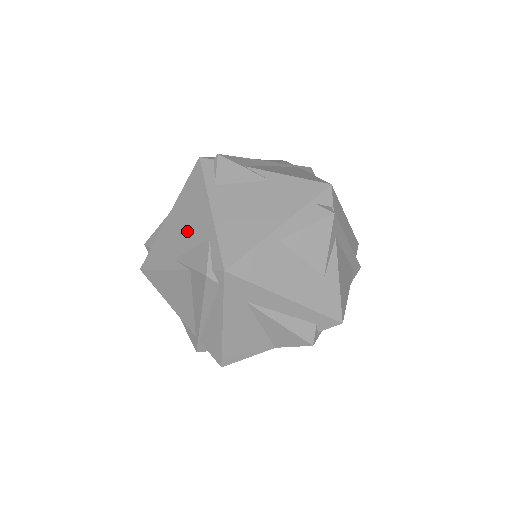
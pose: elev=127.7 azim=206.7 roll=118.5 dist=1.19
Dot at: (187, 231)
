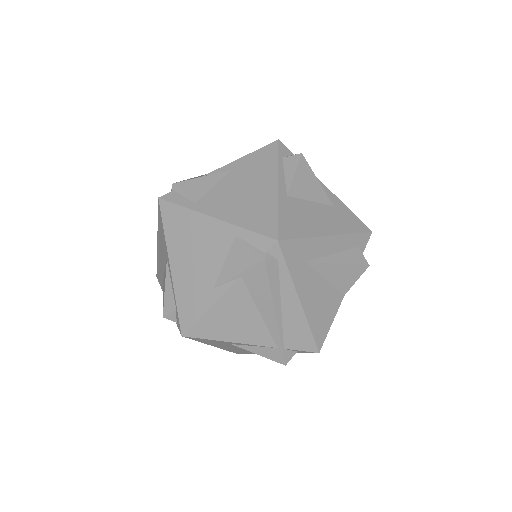
Dot at: (205, 256)
